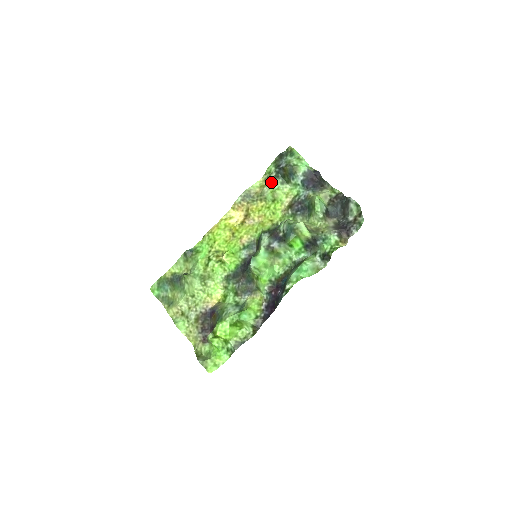
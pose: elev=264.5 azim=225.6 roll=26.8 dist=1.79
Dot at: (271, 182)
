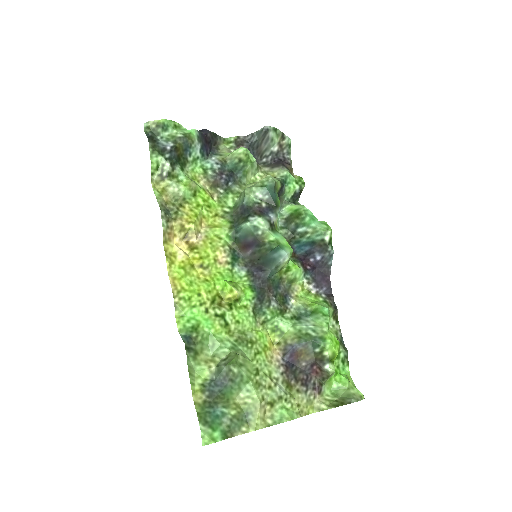
Dot at: (171, 177)
